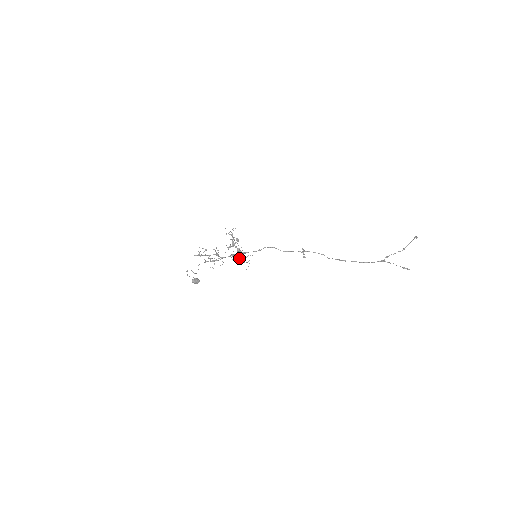
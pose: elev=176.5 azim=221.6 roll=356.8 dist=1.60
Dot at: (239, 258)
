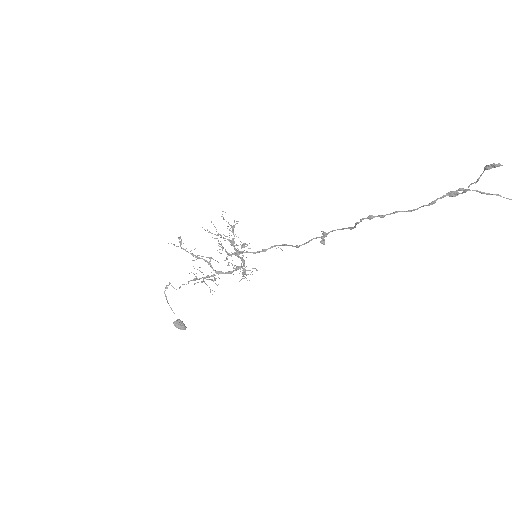
Dot at: (230, 255)
